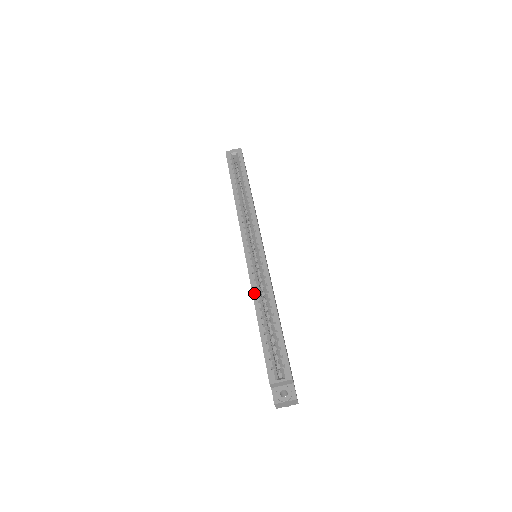
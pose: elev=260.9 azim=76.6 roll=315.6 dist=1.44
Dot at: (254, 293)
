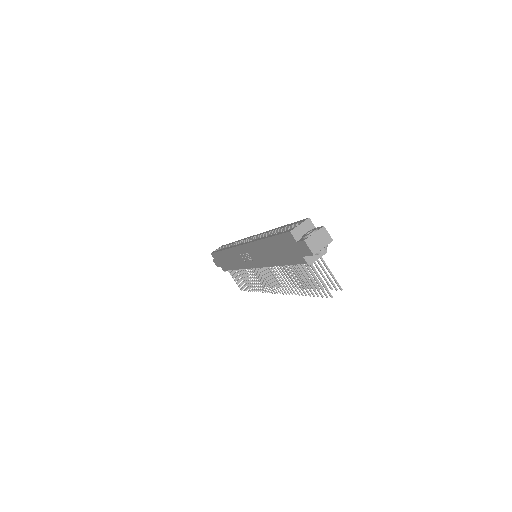
Dot at: (256, 240)
